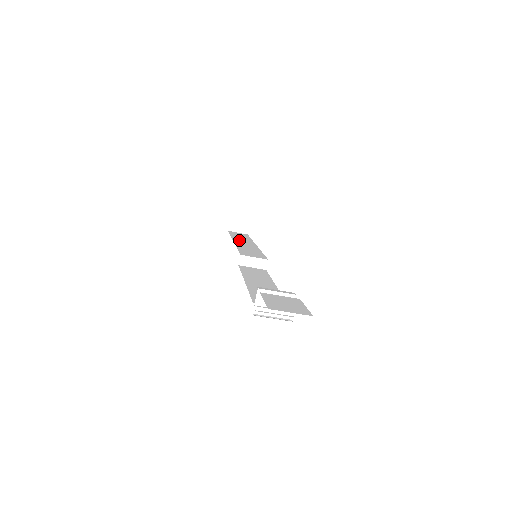
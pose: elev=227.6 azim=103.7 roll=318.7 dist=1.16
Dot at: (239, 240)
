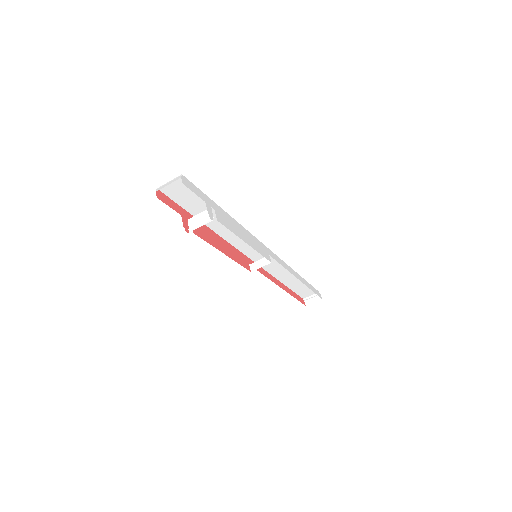
Dot at: occluded
